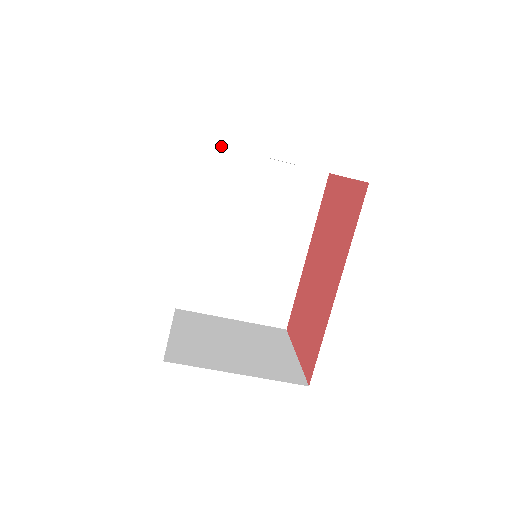
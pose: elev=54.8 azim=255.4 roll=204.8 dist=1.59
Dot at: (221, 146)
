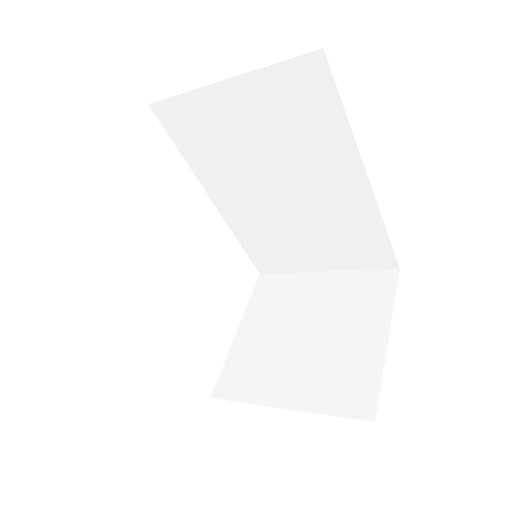
Dot at: (160, 100)
